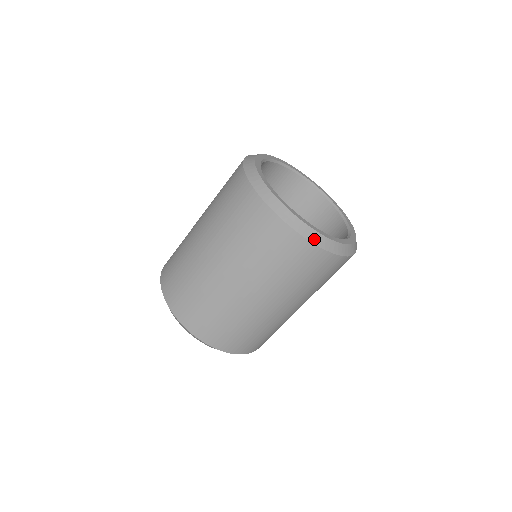
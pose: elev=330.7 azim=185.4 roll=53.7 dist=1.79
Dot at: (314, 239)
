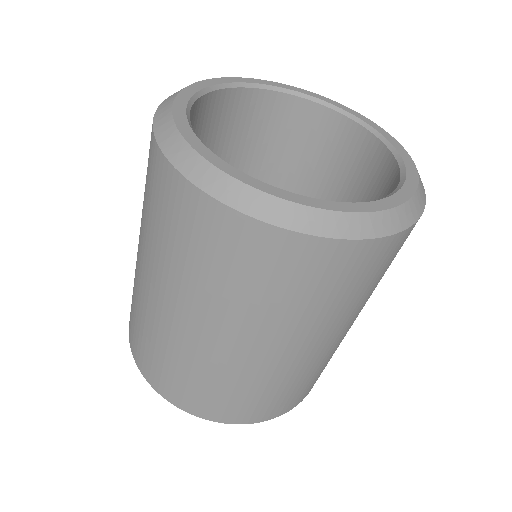
Dot at: (348, 230)
